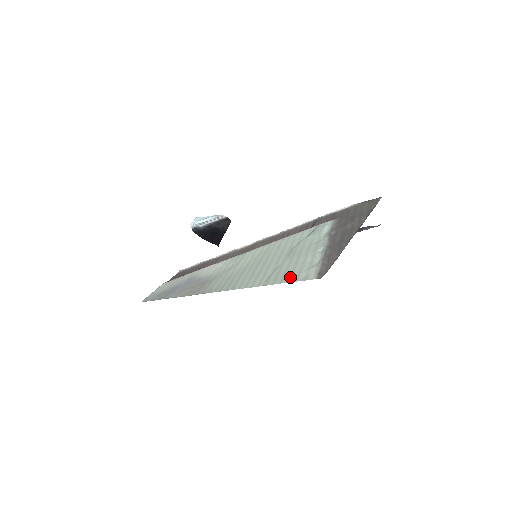
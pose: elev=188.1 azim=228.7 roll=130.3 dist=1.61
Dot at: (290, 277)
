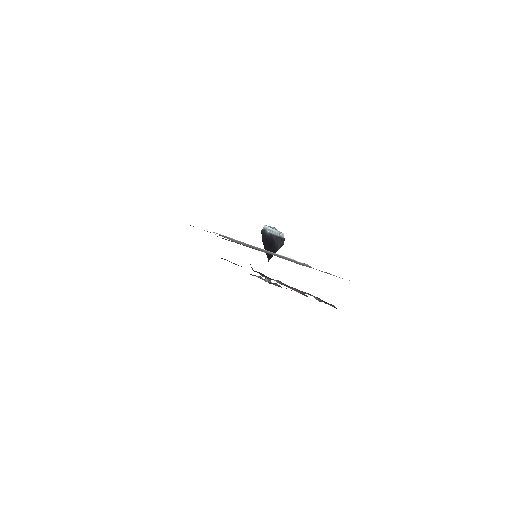
Dot at: occluded
